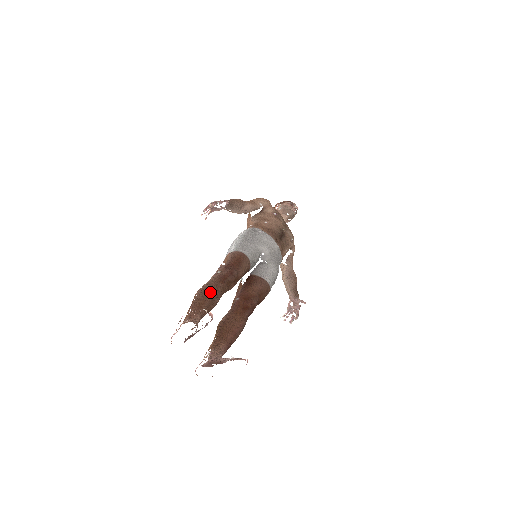
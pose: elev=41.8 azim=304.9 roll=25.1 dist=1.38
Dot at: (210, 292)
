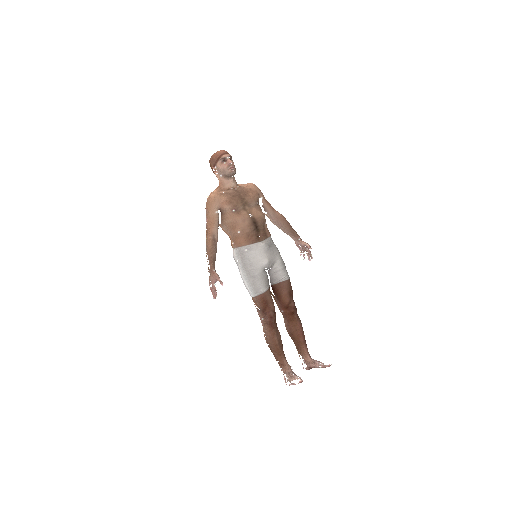
Dot at: (275, 342)
